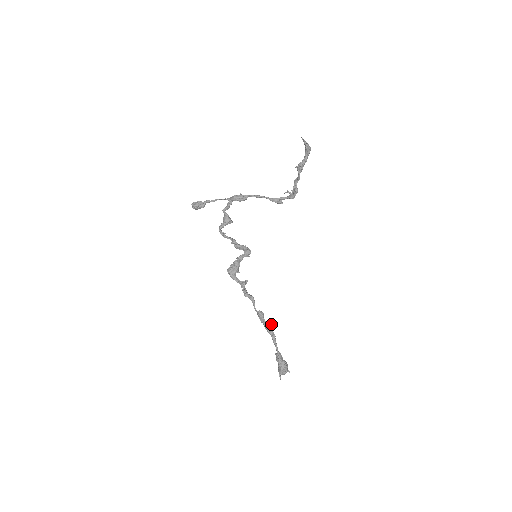
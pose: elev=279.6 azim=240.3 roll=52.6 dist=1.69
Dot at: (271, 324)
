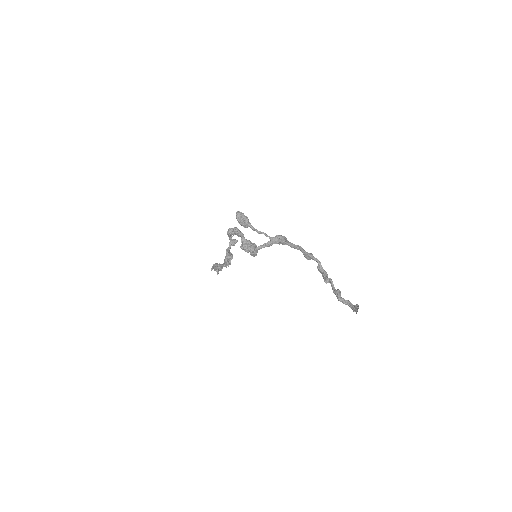
Dot at: (230, 263)
